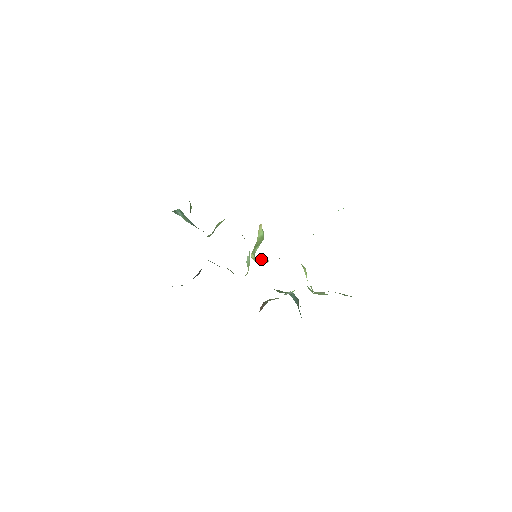
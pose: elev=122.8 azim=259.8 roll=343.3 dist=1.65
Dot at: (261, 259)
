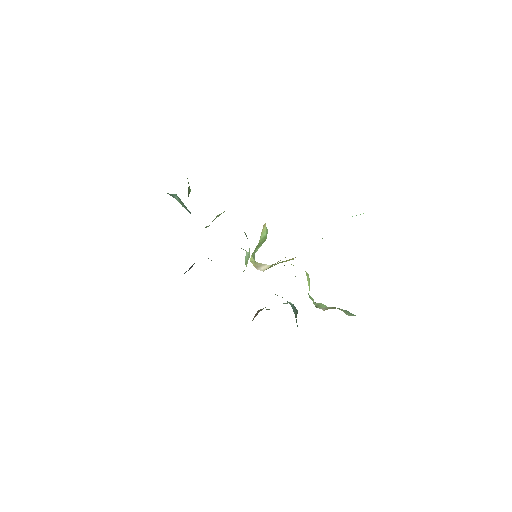
Dot at: (261, 263)
